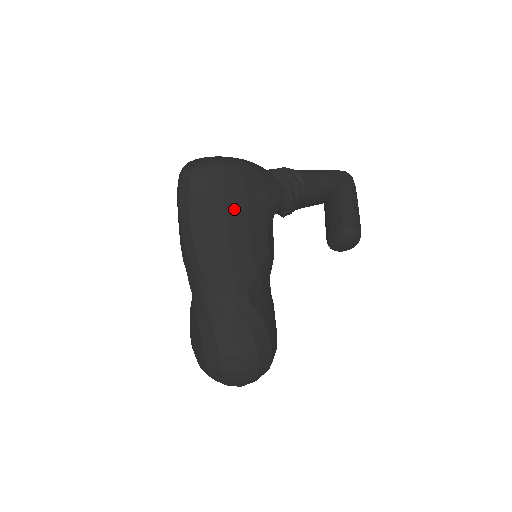
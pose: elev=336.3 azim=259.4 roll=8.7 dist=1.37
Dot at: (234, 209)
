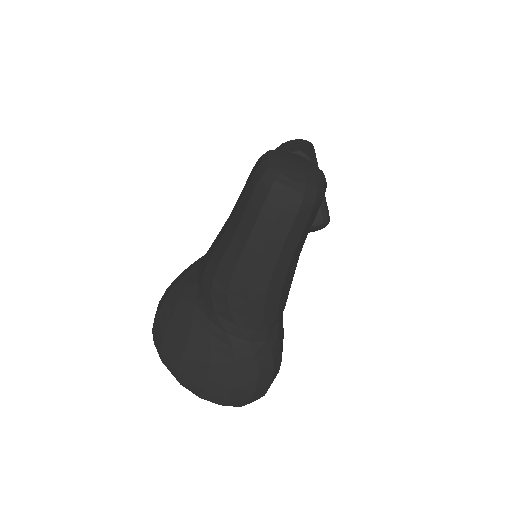
Dot at: occluded
